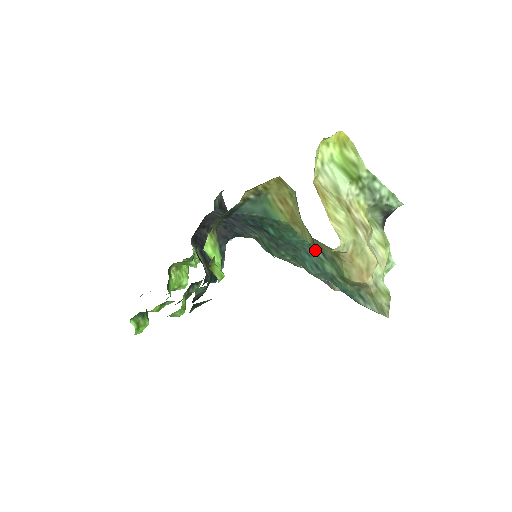
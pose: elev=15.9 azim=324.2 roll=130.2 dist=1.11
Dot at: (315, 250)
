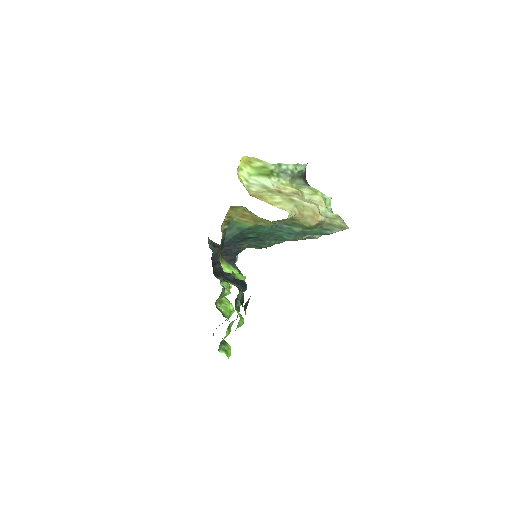
Dot at: (281, 226)
